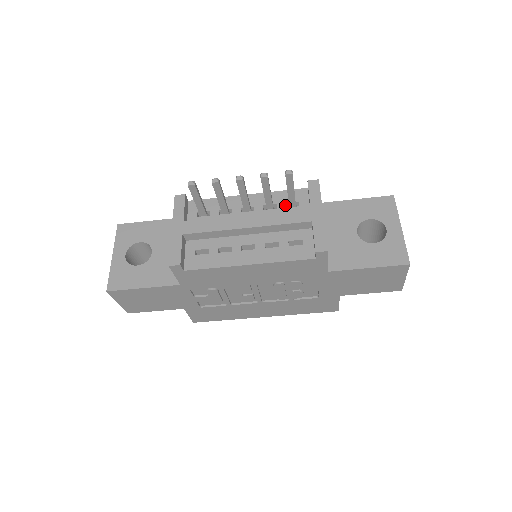
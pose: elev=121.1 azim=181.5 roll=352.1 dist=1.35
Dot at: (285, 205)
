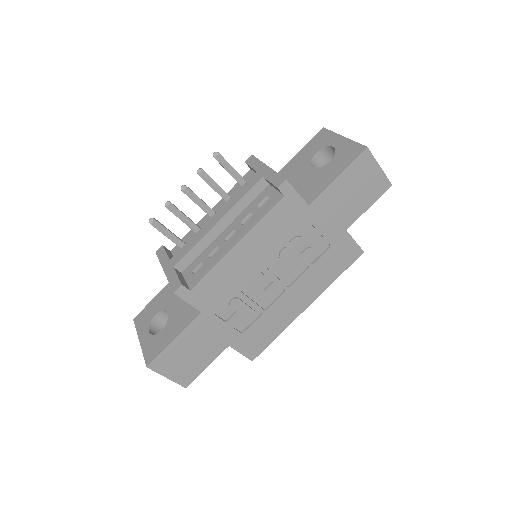
Dot at: occluded
